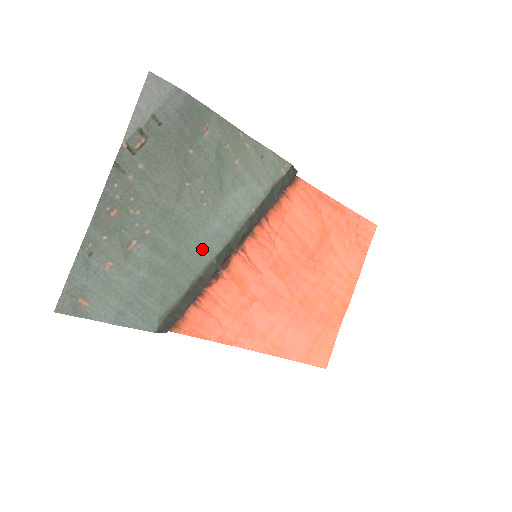
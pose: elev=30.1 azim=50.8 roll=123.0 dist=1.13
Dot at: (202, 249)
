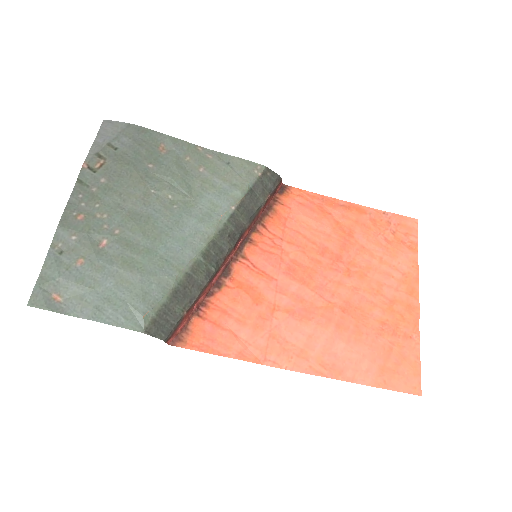
Dot at: (181, 245)
